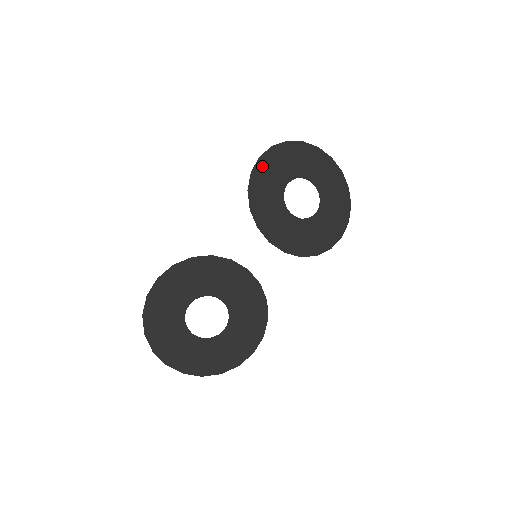
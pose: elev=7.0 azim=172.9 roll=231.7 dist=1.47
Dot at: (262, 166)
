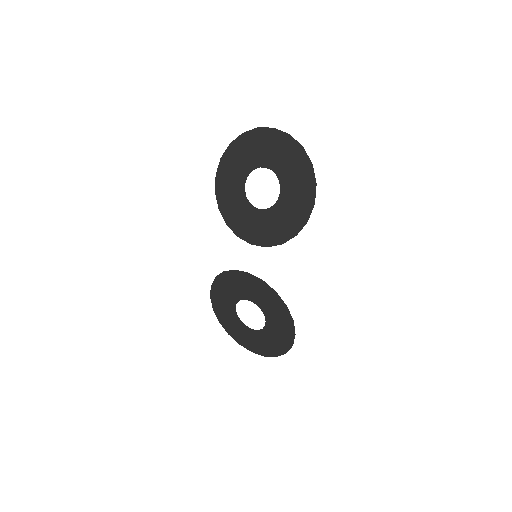
Dot at: (221, 182)
